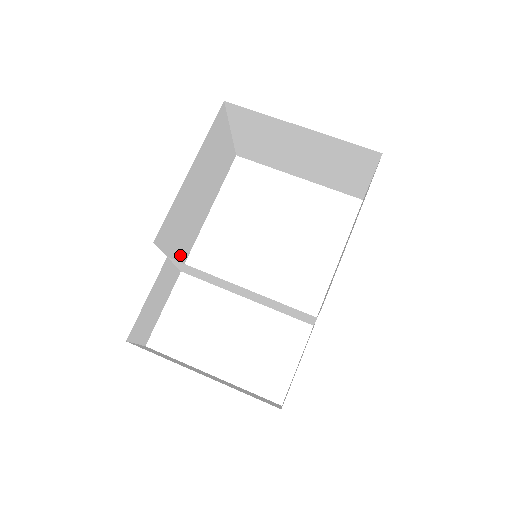
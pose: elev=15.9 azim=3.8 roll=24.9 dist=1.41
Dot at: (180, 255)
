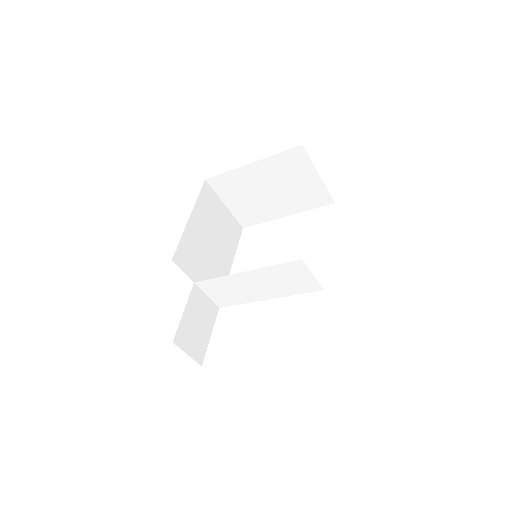
Dot at: occluded
